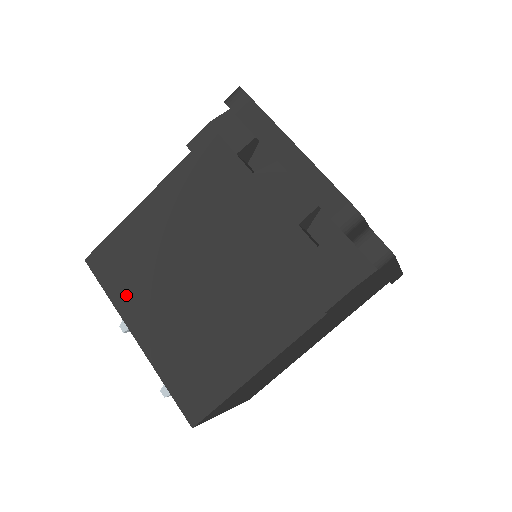
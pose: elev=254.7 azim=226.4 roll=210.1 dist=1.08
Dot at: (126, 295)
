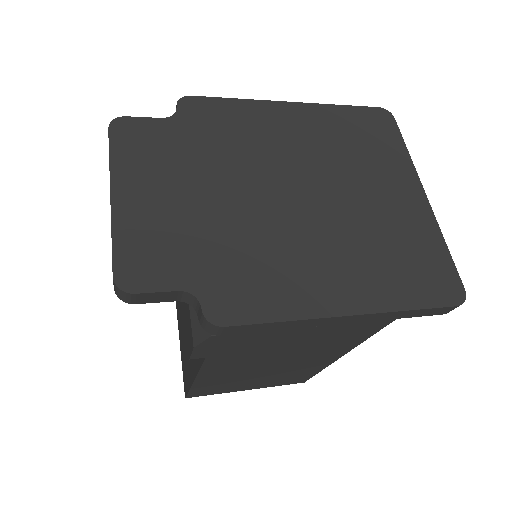
Dot at: occluded
